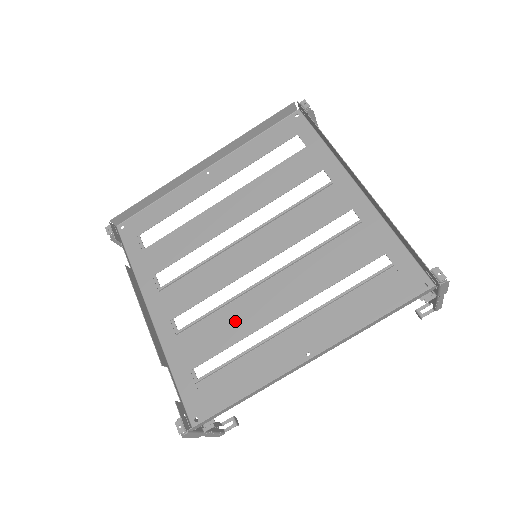
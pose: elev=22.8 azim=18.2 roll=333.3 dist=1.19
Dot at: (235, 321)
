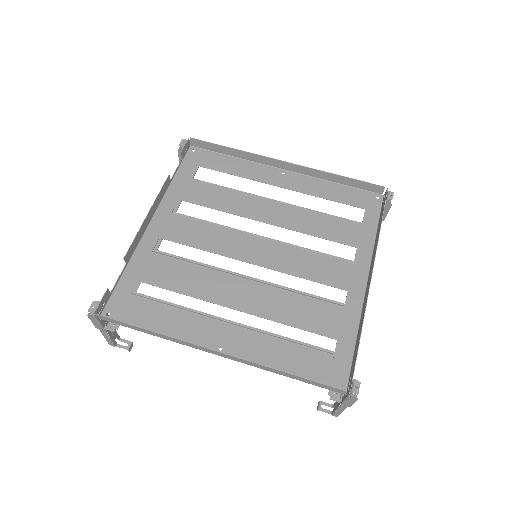
Dot at: (198, 281)
